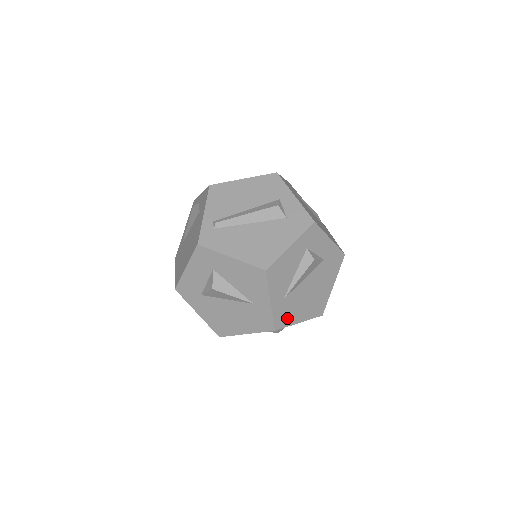
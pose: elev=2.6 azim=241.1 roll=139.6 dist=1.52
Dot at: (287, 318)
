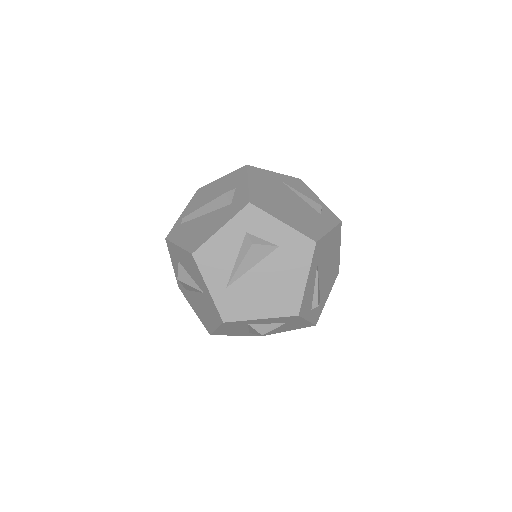
Dot at: (239, 310)
